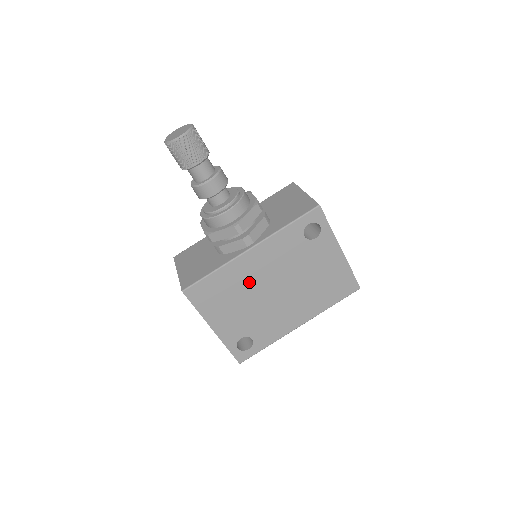
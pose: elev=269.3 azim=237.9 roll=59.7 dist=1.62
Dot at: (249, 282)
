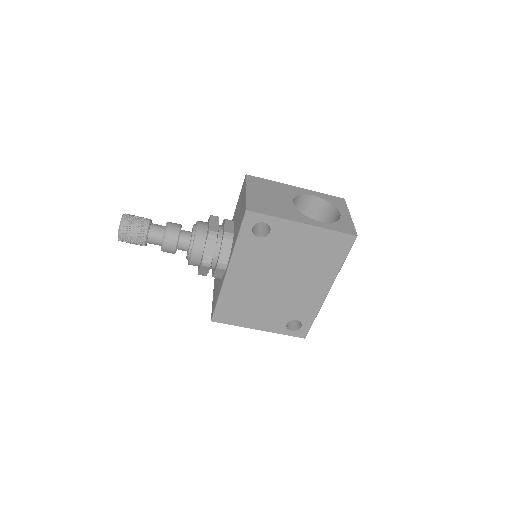
Dot at: (251, 290)
